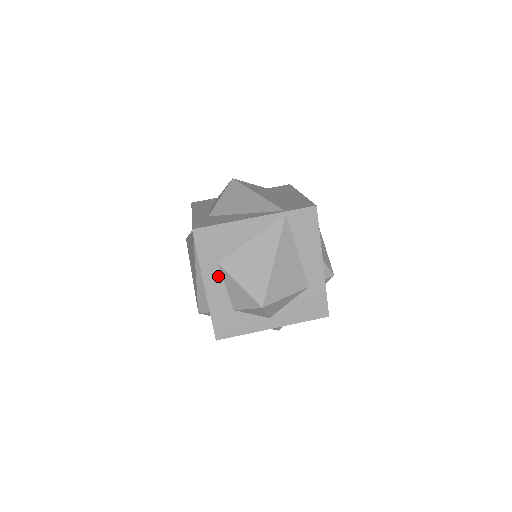
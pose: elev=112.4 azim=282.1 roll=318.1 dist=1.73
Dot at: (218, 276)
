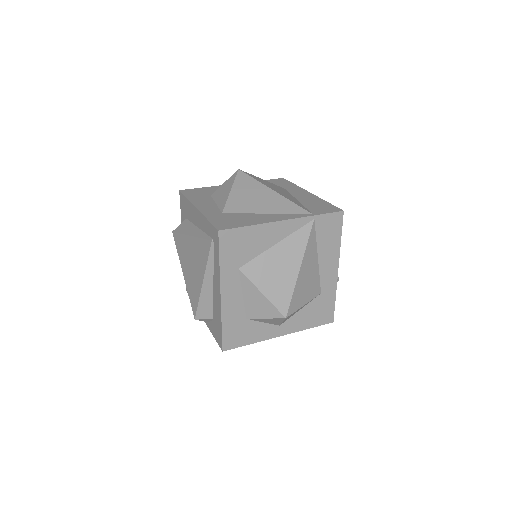
Dot at: (237, 283)
